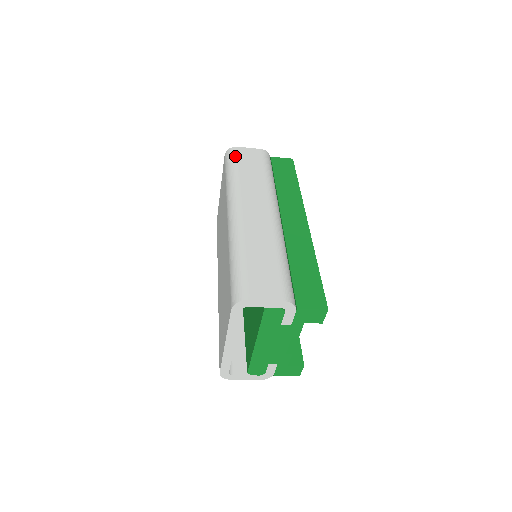
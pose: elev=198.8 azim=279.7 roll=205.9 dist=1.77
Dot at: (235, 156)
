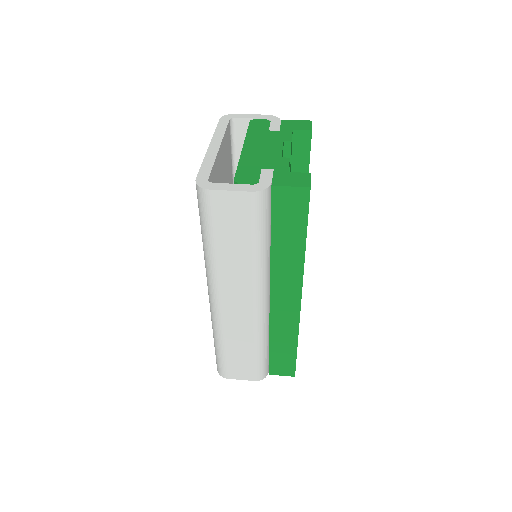
Dot at: (208, 213)
